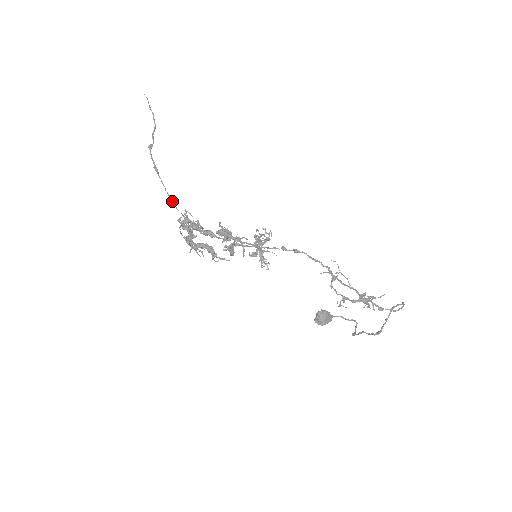
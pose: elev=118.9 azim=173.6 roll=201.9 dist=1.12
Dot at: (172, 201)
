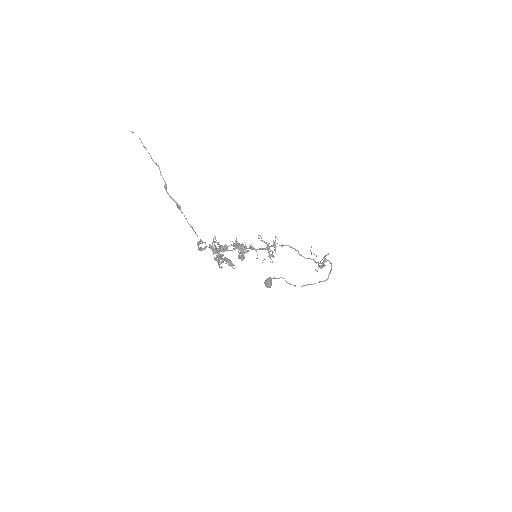
Dot at: (194, 231)
